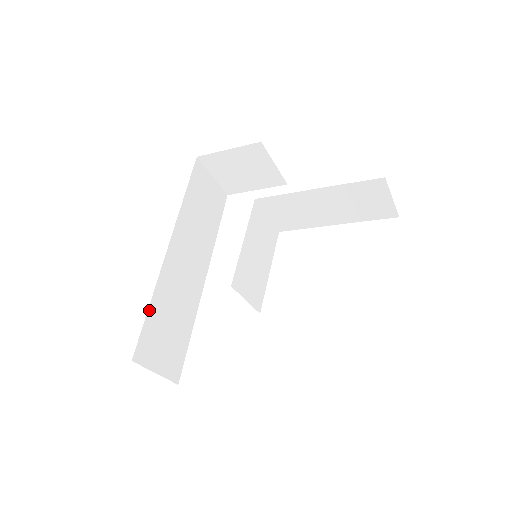
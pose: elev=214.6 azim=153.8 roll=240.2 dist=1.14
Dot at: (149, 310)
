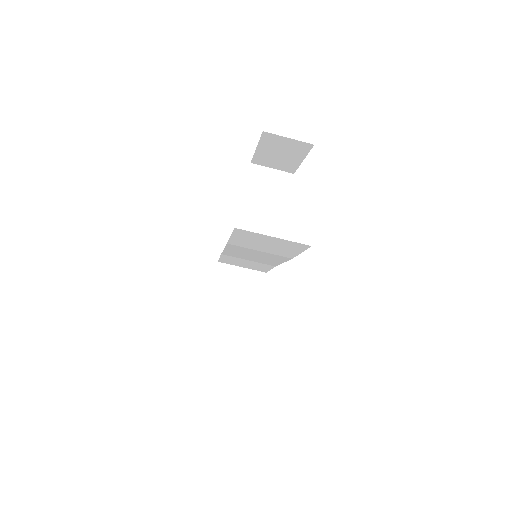
Dot at: occluded
